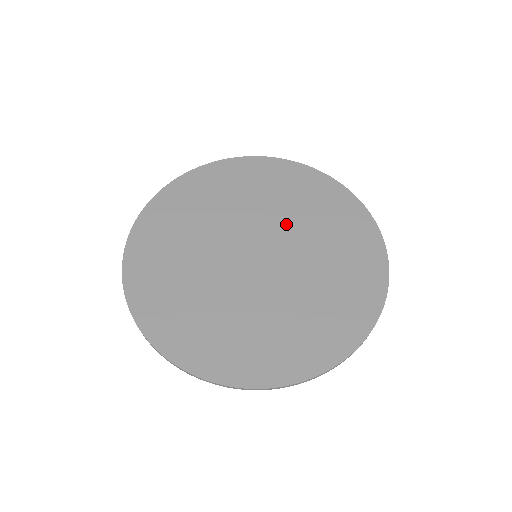
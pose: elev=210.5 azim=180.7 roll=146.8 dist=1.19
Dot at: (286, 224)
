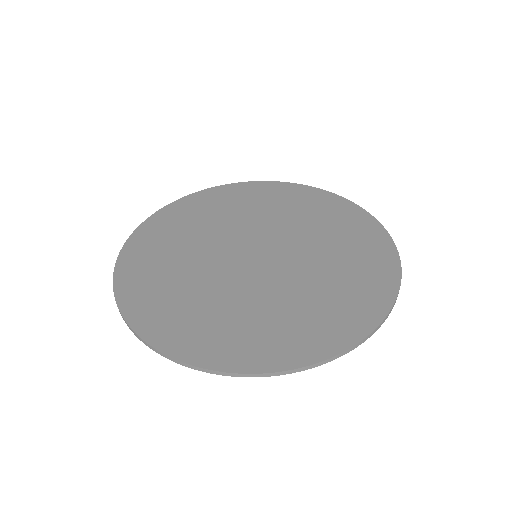
Dot at: (306, 246)
